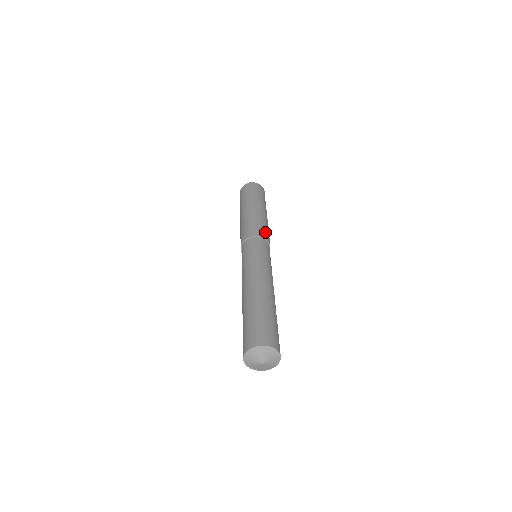
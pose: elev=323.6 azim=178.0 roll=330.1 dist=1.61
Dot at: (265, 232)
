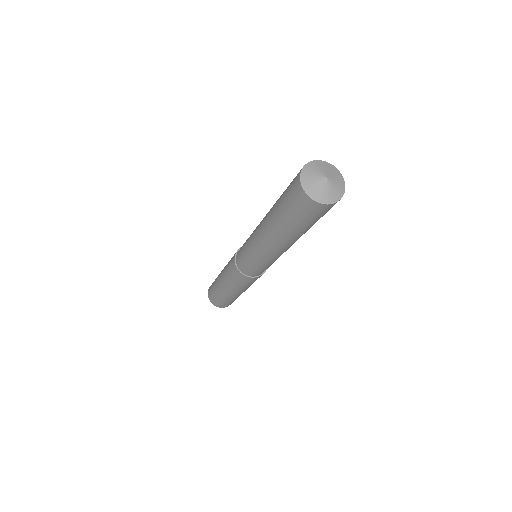
Dot at: occluded
